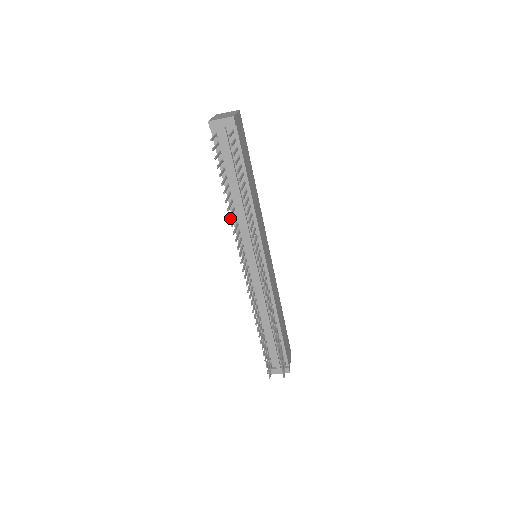
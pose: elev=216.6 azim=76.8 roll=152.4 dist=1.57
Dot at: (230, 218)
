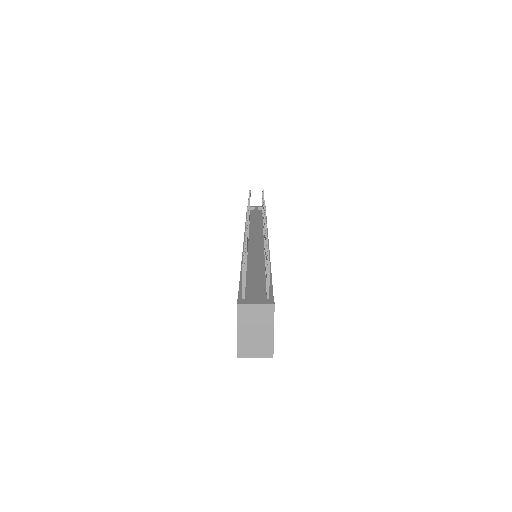
Dot at: occluded
